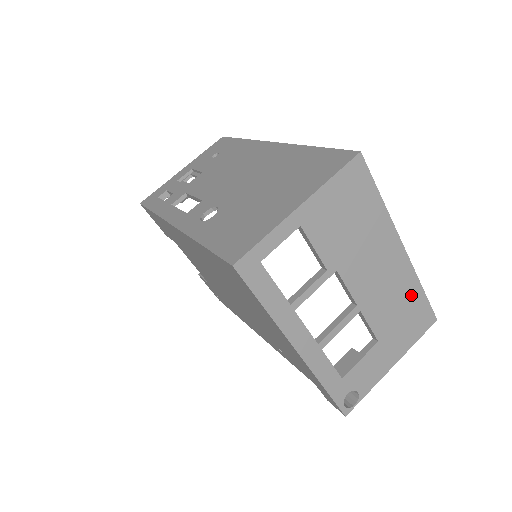
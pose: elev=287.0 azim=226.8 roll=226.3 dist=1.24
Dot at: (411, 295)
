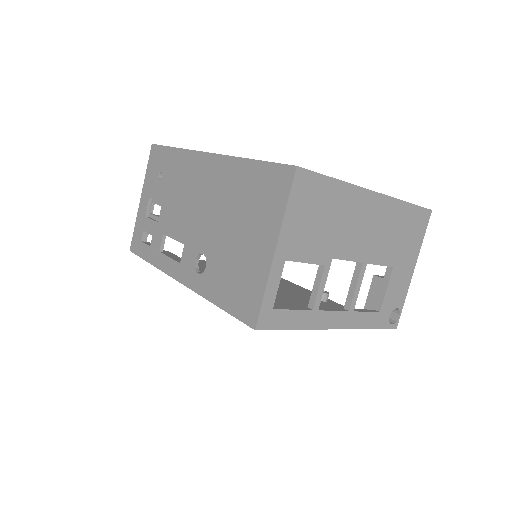
Dot at: (401, 216)
